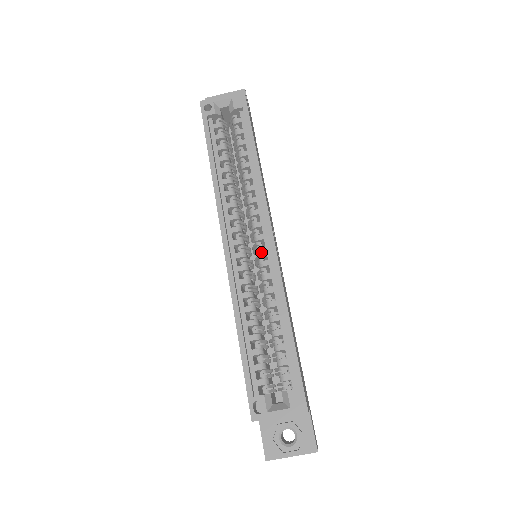
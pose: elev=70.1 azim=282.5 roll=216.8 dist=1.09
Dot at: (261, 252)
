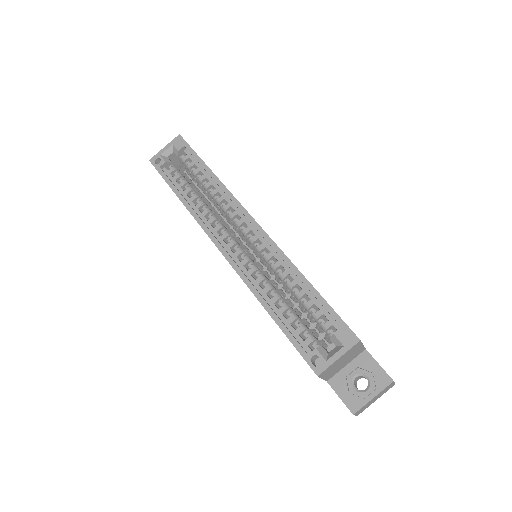
Dot at: (254, 241)
